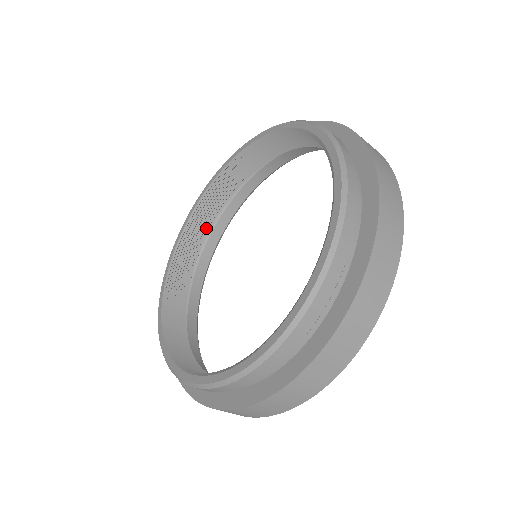
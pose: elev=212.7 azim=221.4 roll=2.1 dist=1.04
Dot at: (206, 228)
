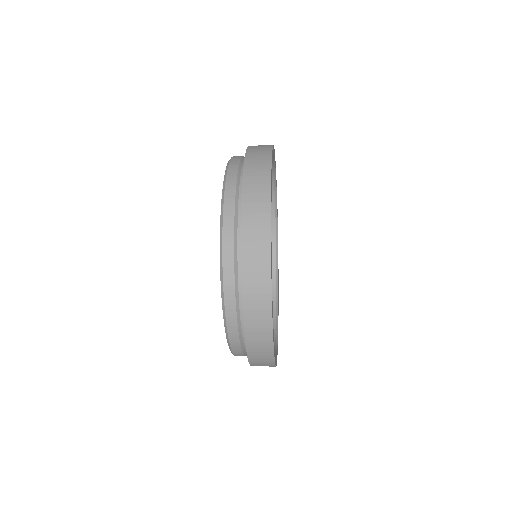
Dot at: occluded
